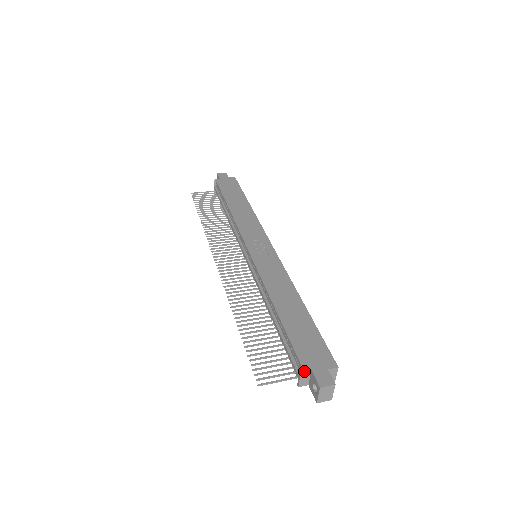
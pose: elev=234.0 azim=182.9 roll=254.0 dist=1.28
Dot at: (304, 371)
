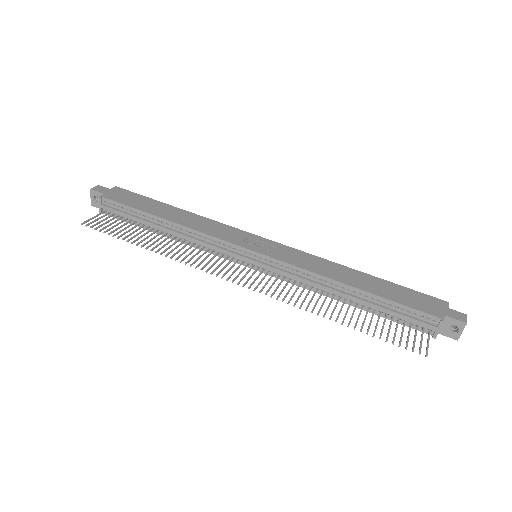
Dot at: (444, 320)
